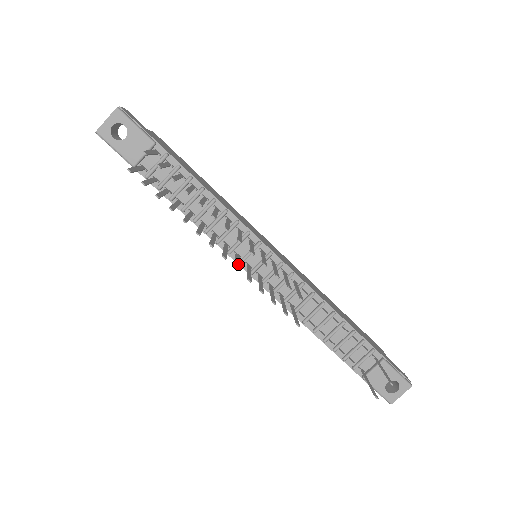
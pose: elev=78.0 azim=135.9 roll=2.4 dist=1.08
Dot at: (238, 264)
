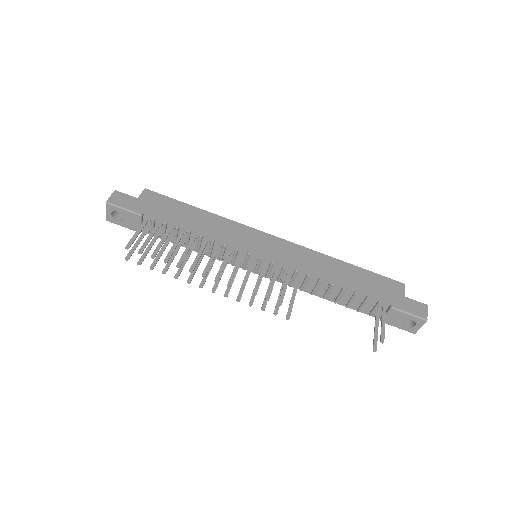
Dot at: (231, 285)
